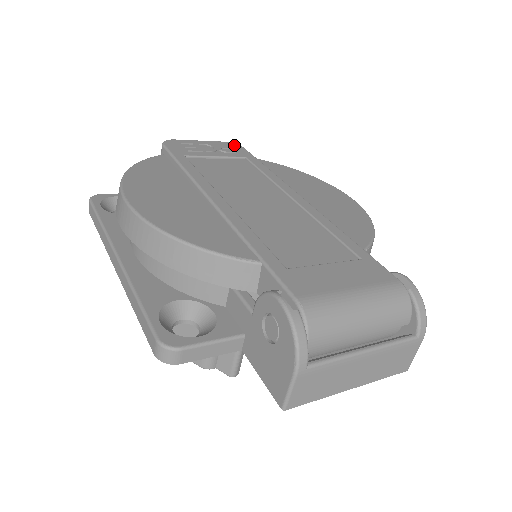
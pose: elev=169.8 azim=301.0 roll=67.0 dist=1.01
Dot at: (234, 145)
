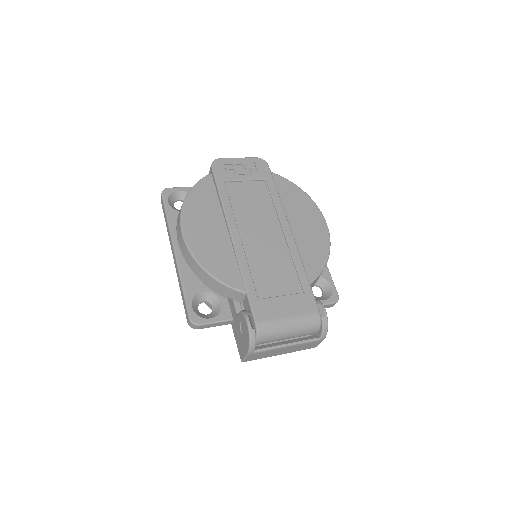
Dot at: (262, 162)
